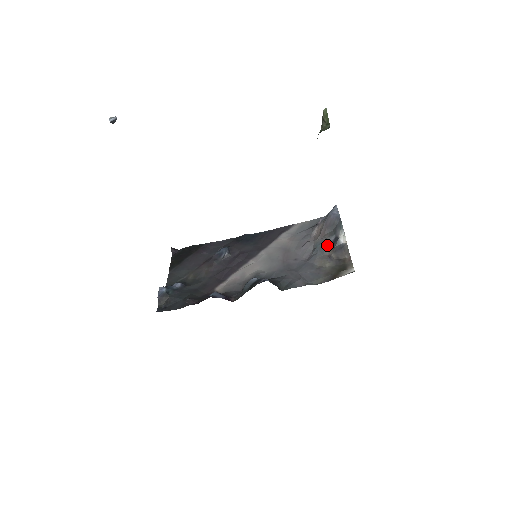
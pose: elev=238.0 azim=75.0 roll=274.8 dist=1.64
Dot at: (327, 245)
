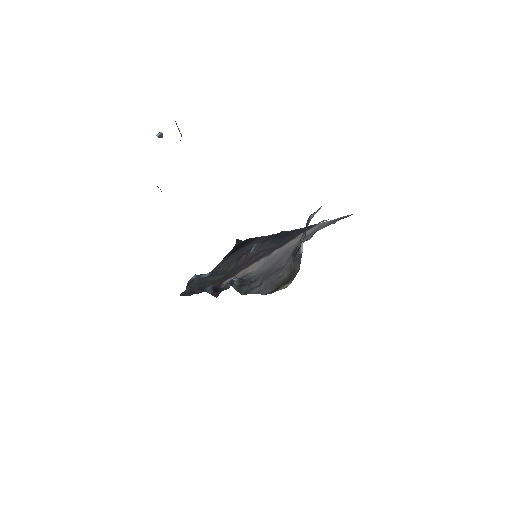
Dot at: (295, 253)
